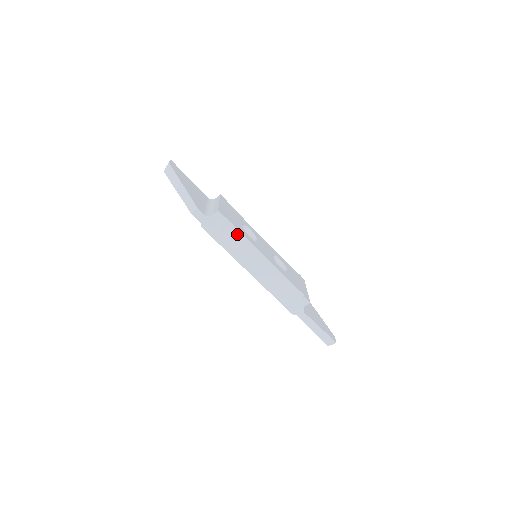
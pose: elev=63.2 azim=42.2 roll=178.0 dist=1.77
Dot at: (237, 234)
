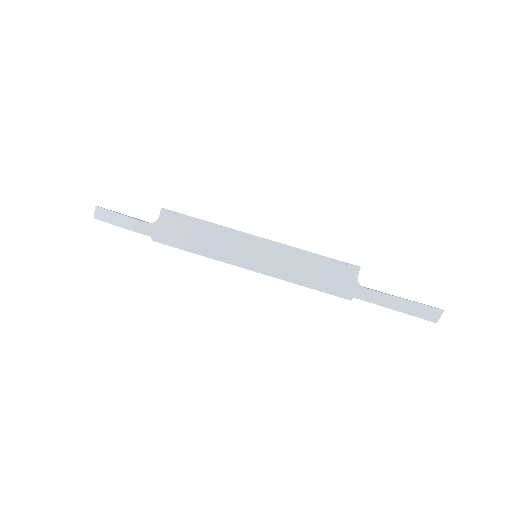
Dot at: (202, 225)
